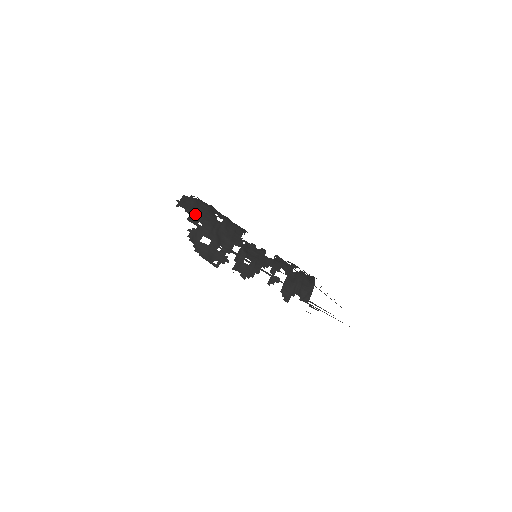
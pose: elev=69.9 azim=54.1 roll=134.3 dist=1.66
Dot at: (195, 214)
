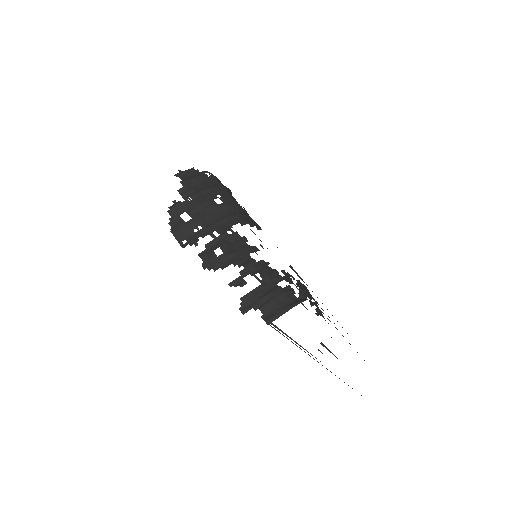
Dot at: (191, 188)
